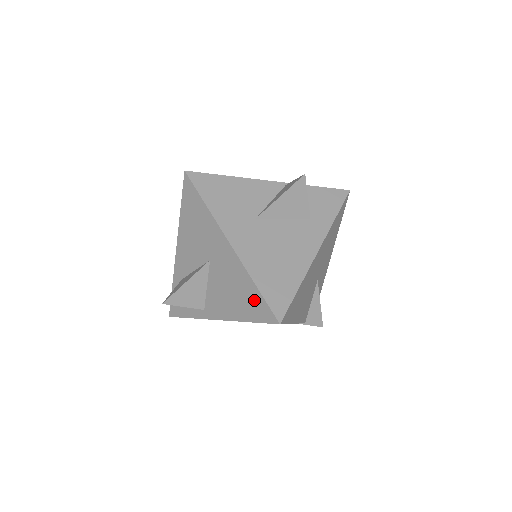
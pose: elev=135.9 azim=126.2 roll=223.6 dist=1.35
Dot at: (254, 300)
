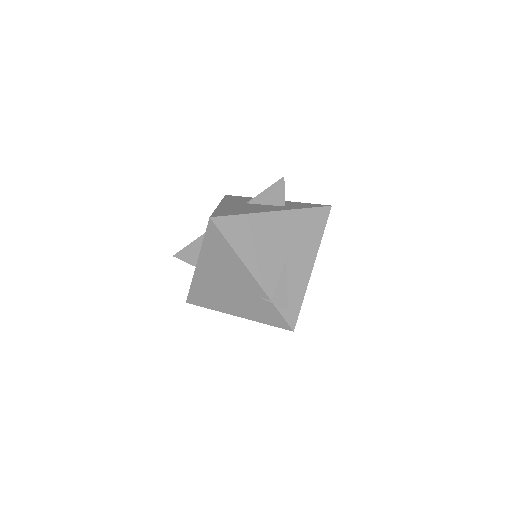
Dot at: occluded
